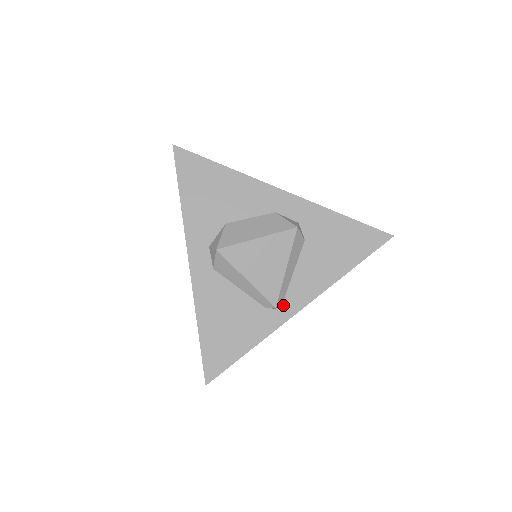
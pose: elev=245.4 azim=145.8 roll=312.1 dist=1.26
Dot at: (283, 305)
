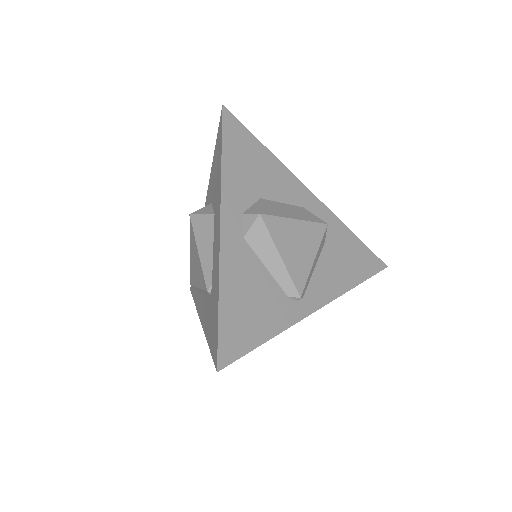
Dot at: (303, 299)
